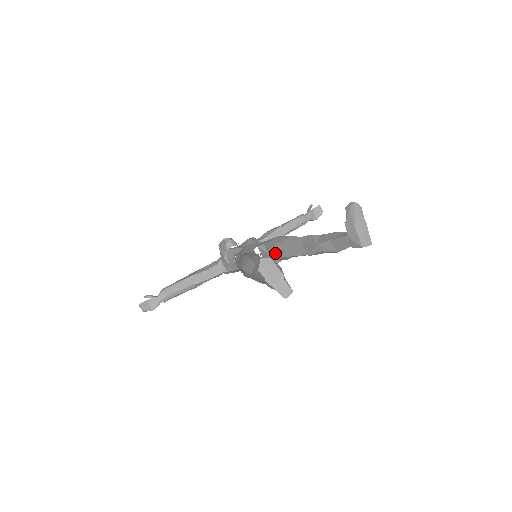
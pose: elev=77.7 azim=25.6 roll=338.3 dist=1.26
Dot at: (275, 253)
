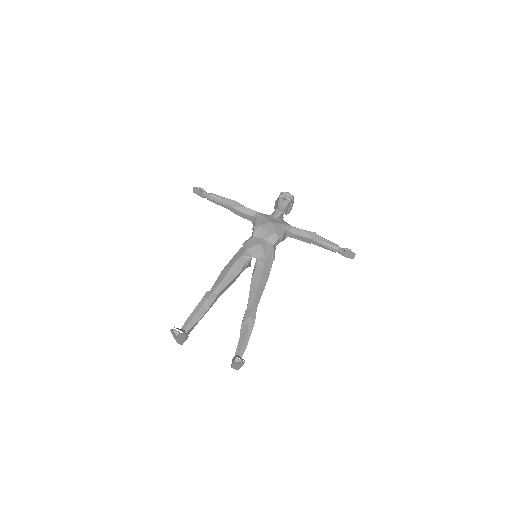
Dot at: occluded
